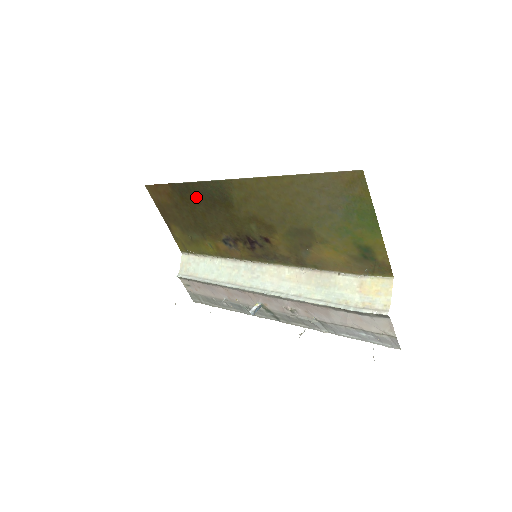
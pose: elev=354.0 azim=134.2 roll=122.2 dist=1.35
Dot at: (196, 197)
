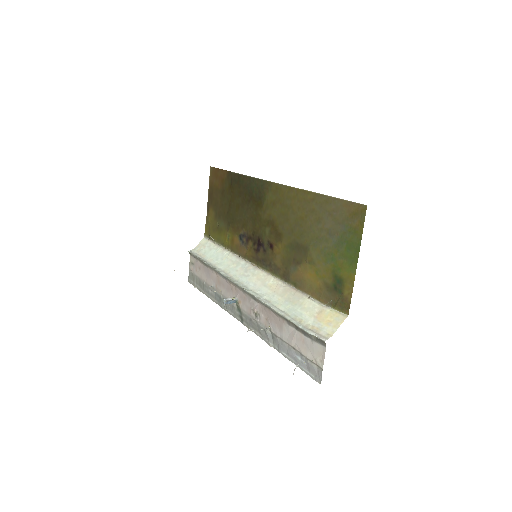
Dot at: (240, 189)
